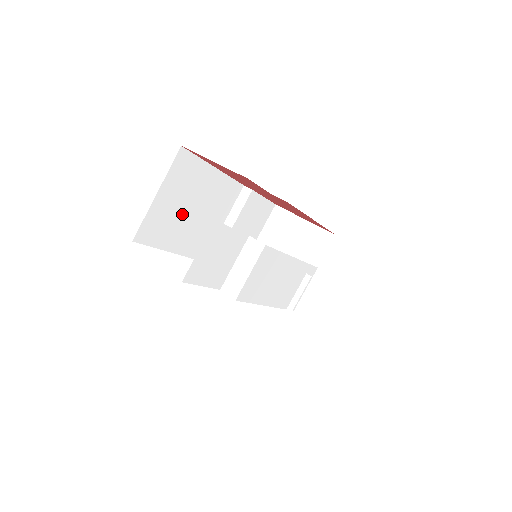
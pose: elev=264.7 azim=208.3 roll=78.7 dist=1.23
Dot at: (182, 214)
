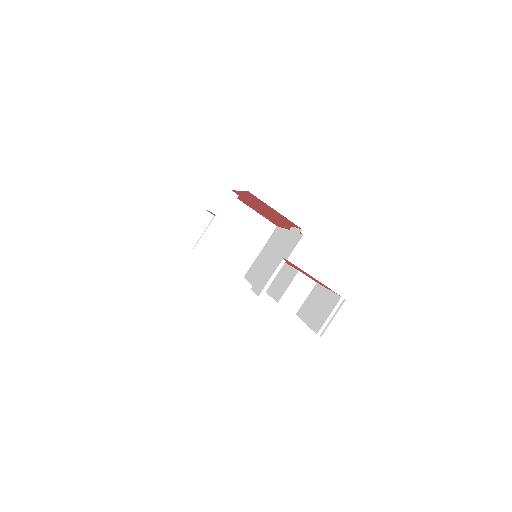
Dot at: occluded
